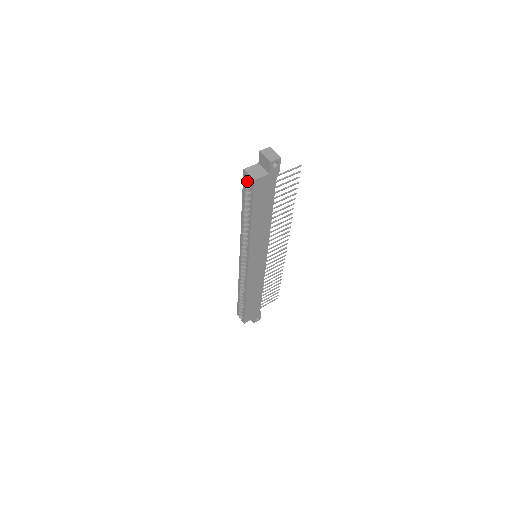
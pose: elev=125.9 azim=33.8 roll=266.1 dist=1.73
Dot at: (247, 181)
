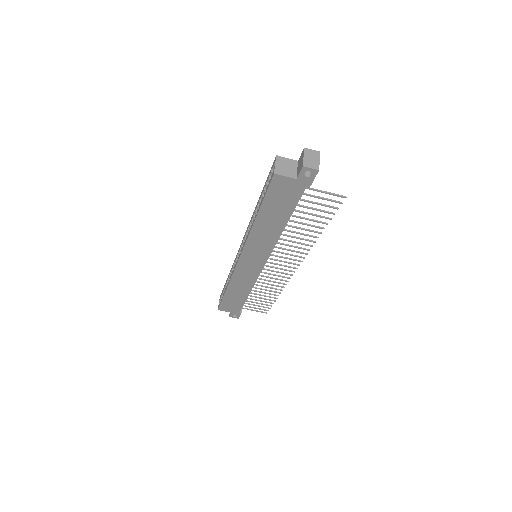
Dot at: occluded
